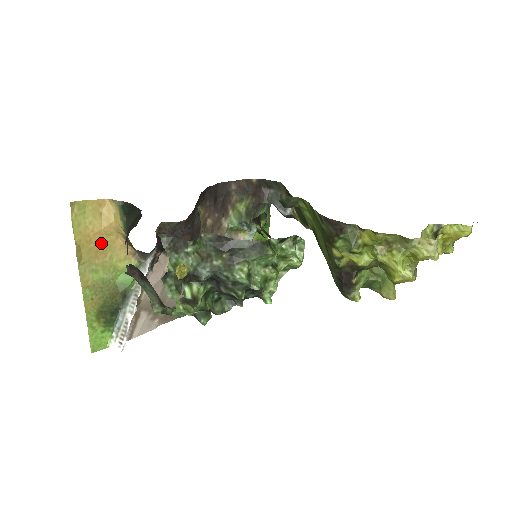
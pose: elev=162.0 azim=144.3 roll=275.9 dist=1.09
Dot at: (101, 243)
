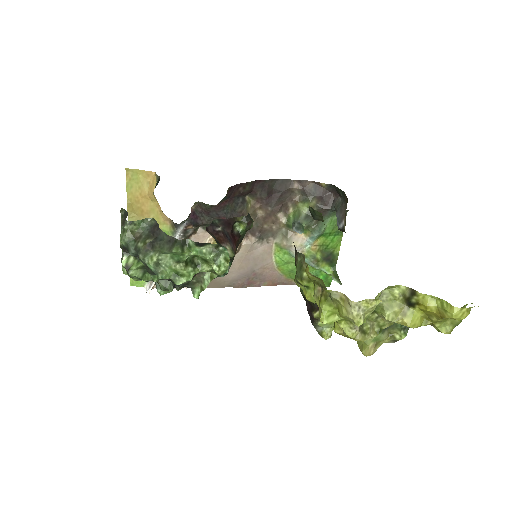
Dot at: (146, 205)
